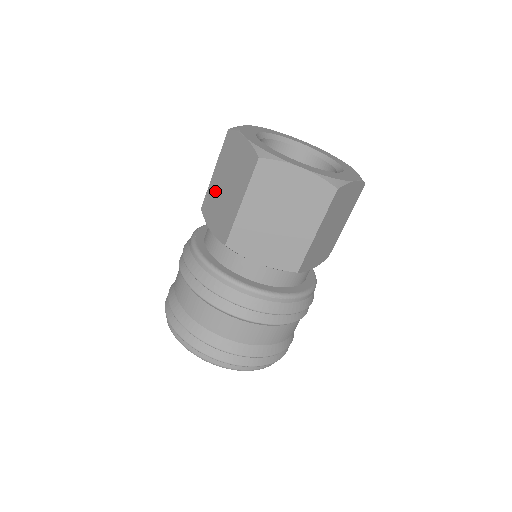
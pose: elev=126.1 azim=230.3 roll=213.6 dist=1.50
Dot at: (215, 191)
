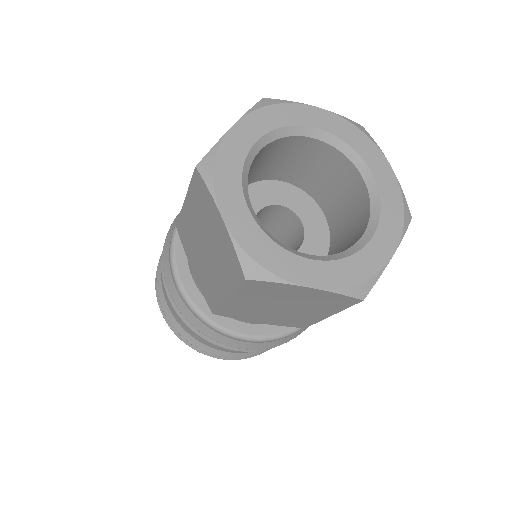
Dot at: (190, 232)
